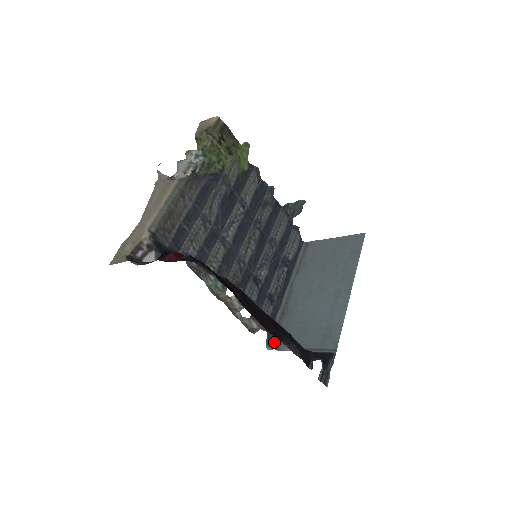
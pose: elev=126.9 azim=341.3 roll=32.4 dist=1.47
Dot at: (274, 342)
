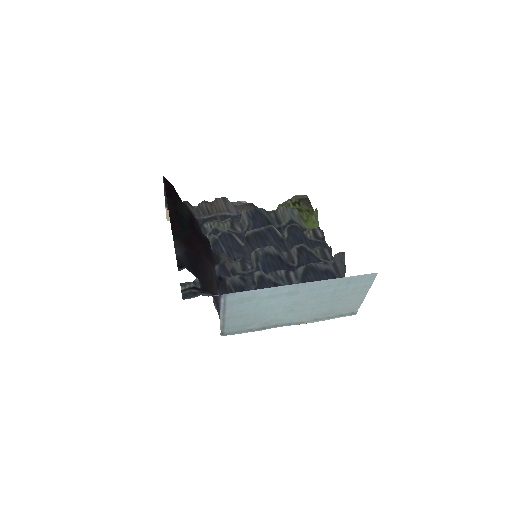
Dot at: occluded
